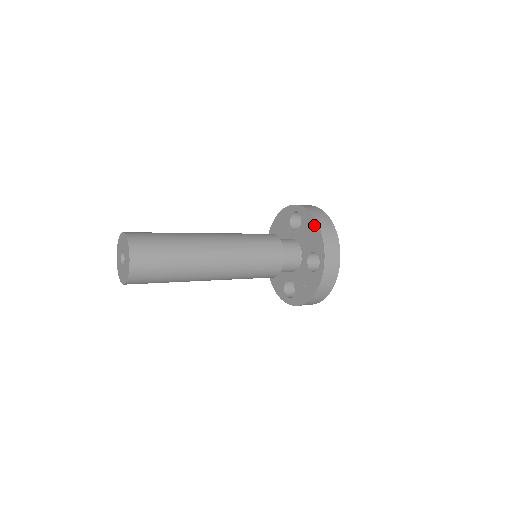
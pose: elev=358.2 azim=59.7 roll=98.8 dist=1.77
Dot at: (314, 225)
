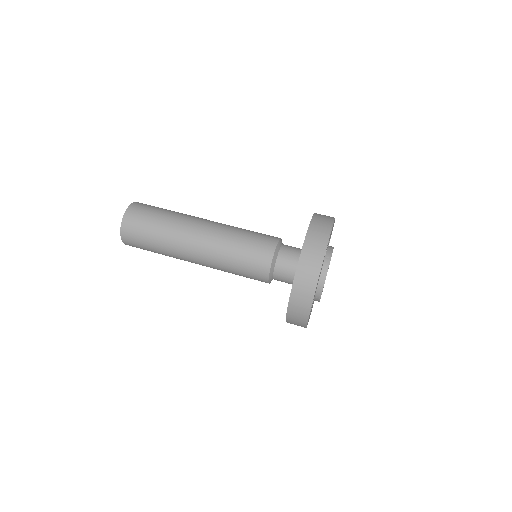
Dot at: occluded
